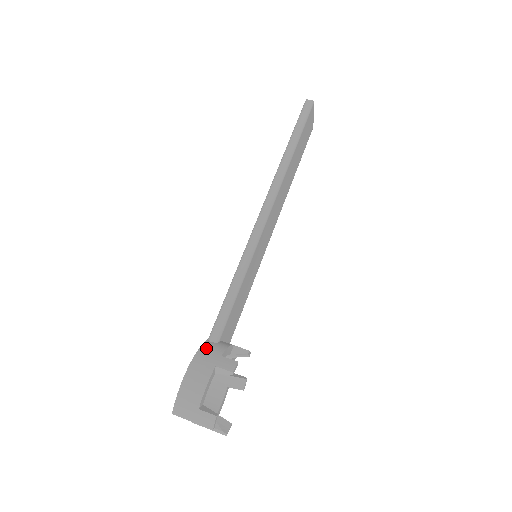
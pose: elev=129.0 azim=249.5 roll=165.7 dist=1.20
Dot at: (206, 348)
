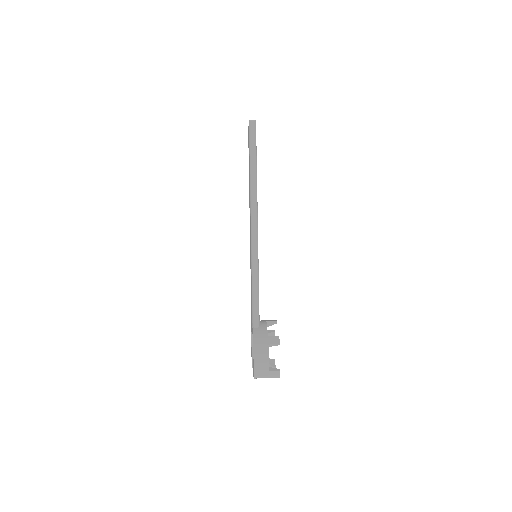
Dot at: (257, 335)
